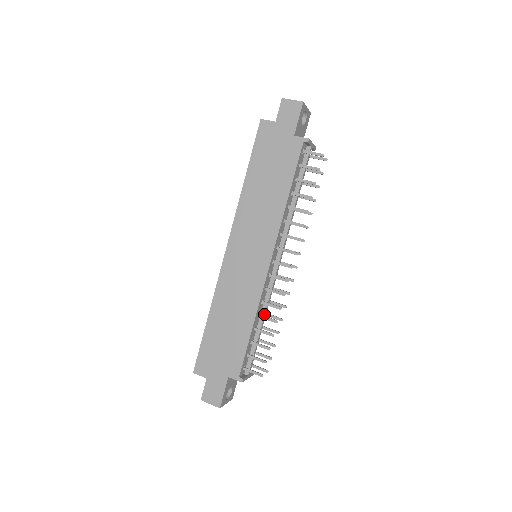
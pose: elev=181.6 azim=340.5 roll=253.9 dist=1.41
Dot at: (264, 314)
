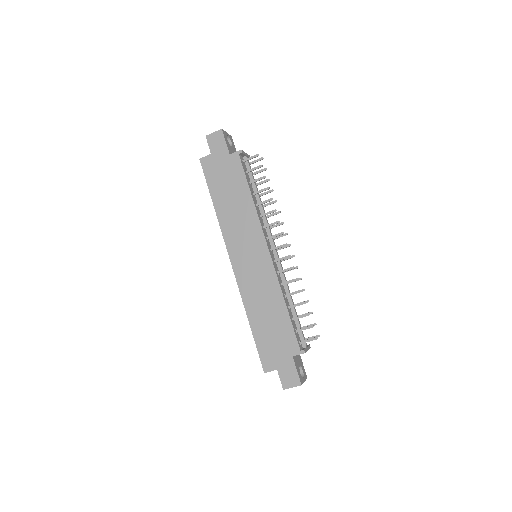
Dot at: occluded
